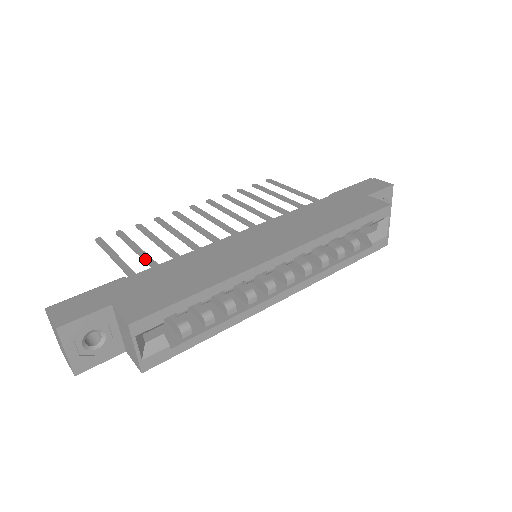
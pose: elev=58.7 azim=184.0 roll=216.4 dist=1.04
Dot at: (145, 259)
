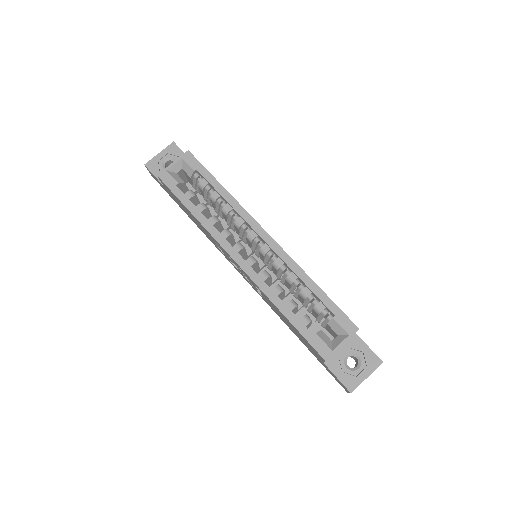
Dot at: occluded
